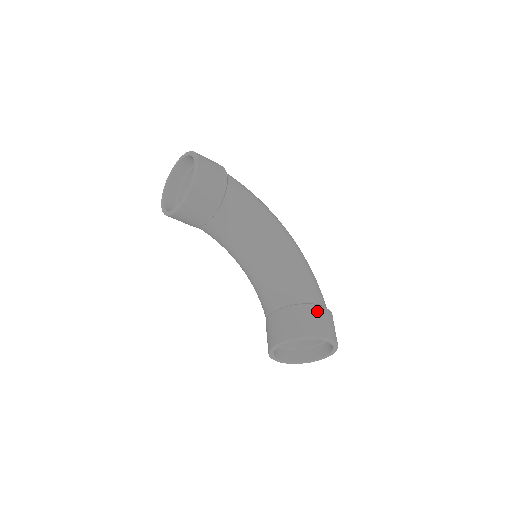
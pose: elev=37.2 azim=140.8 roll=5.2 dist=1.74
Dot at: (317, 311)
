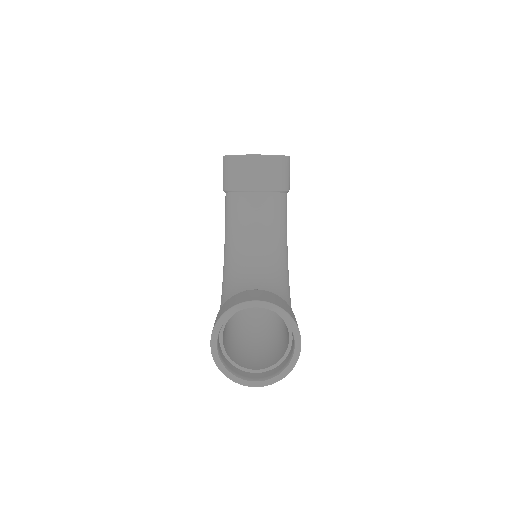
Dot at: occluded
